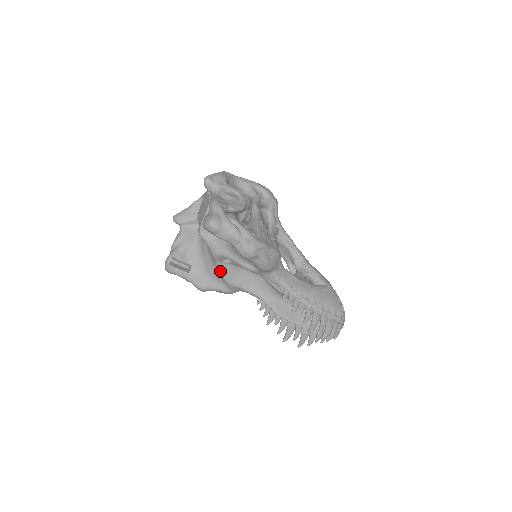
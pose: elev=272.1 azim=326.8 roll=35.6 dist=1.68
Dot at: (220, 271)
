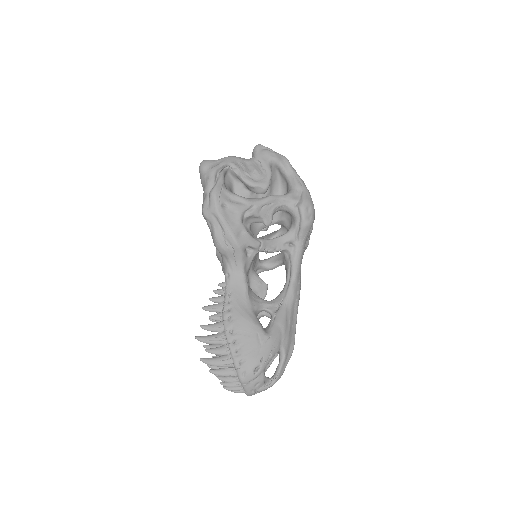
Dot at: occluded
